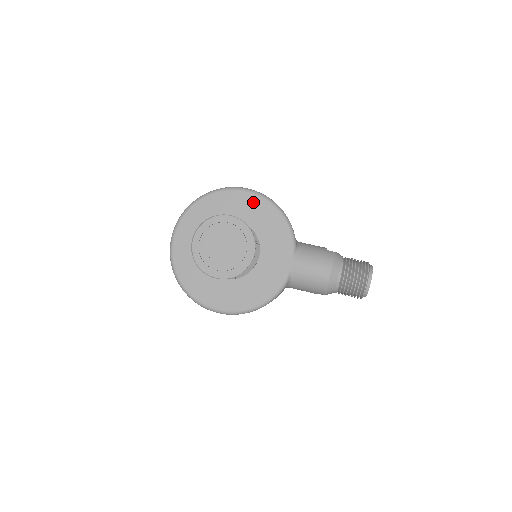
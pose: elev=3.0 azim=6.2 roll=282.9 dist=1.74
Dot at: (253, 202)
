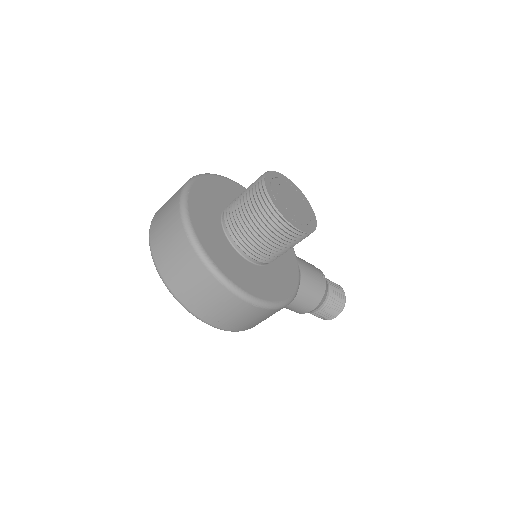
Dot at: occluded
